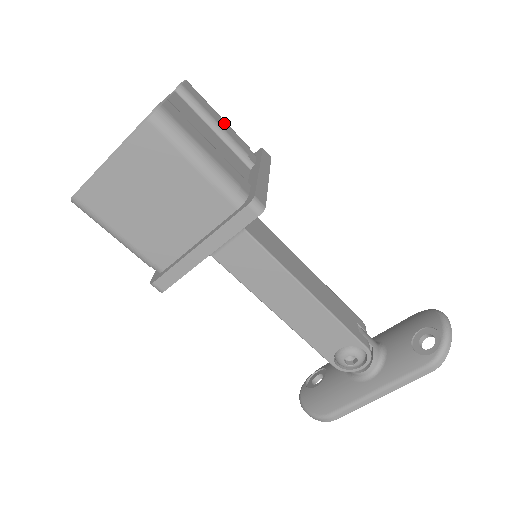
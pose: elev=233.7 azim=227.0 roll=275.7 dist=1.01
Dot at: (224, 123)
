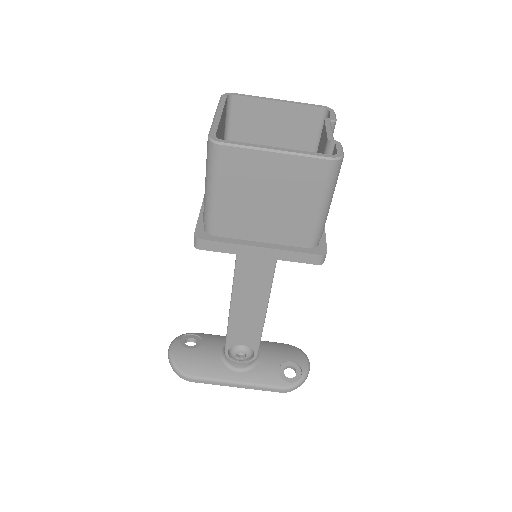
Dot at: occluded
